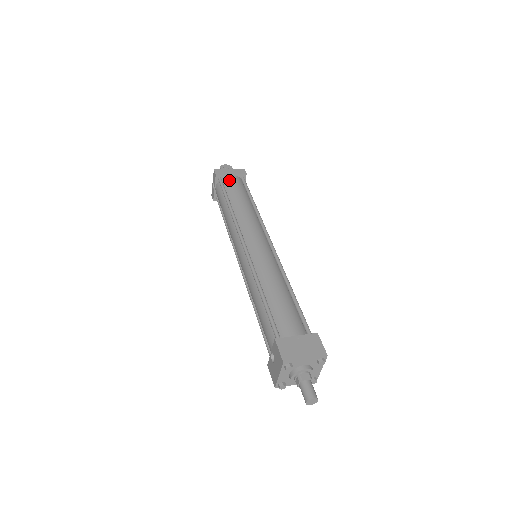
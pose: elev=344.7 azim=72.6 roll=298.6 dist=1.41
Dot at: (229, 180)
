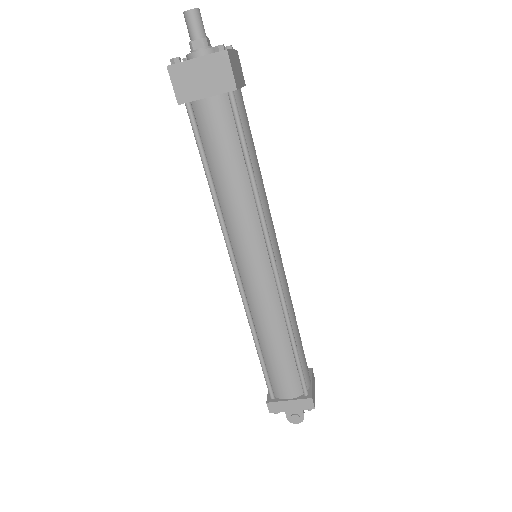
Dot at: occluded
